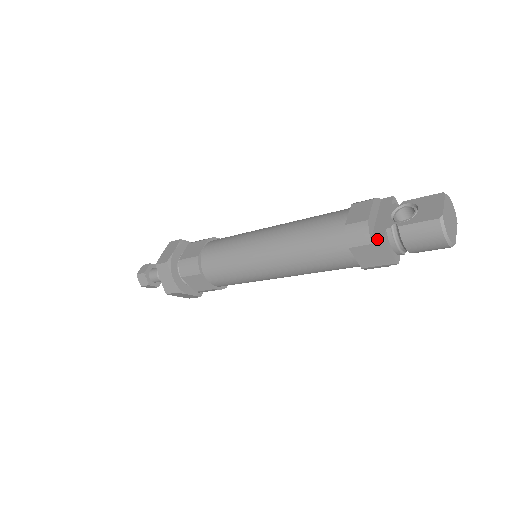
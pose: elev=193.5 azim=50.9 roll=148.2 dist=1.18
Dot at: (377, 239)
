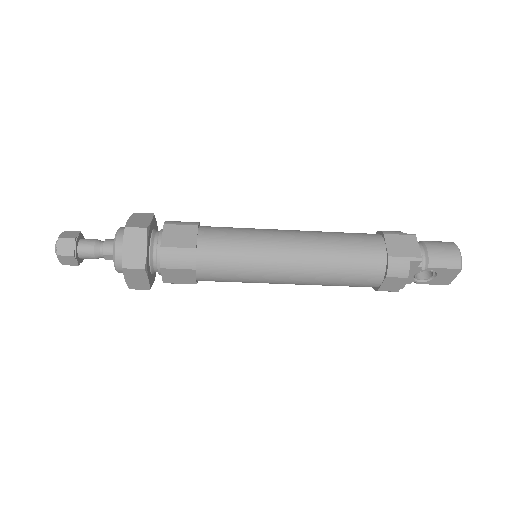
Dot at: occluded
